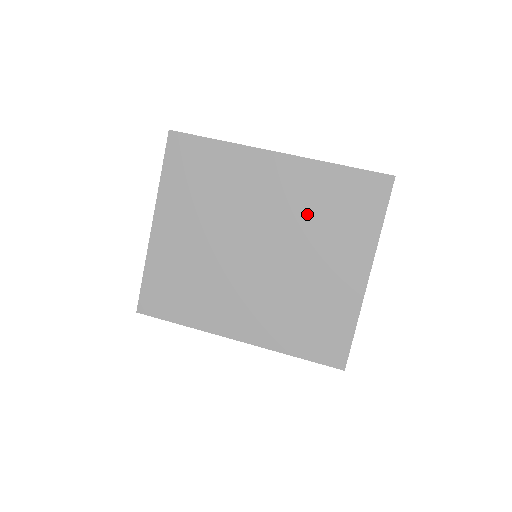
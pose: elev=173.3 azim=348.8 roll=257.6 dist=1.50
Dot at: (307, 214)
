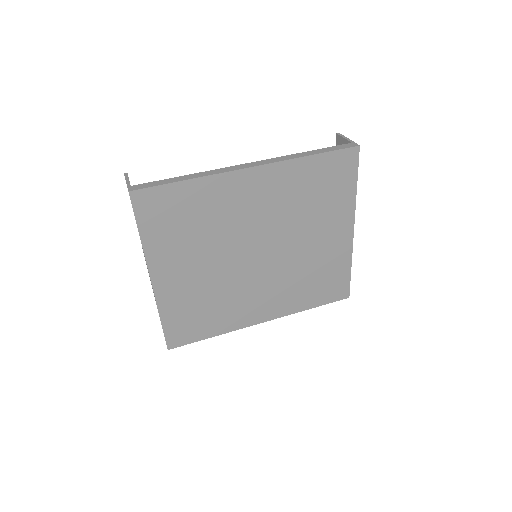
Dot at: (294, 207)
